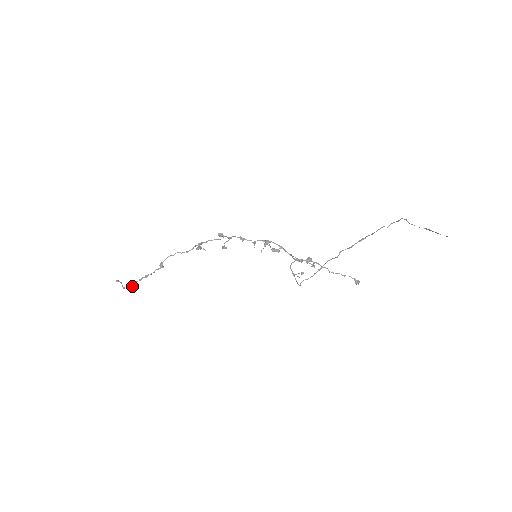
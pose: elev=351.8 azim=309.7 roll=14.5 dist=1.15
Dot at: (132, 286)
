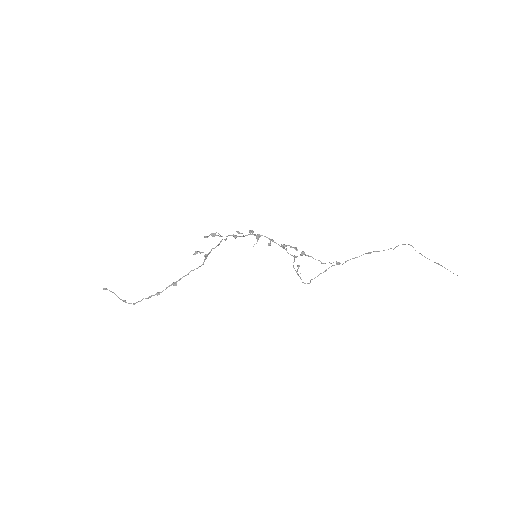
Dot at: occluded
